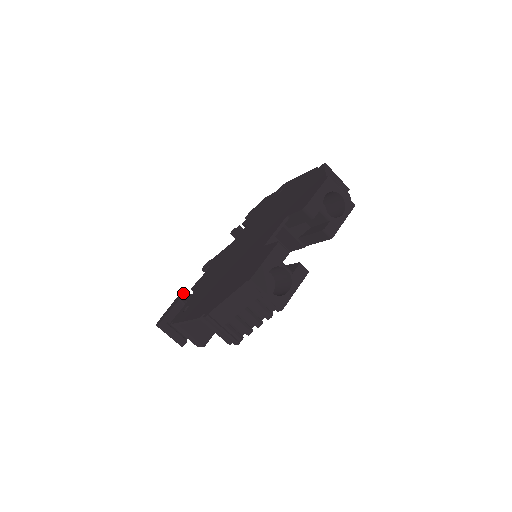
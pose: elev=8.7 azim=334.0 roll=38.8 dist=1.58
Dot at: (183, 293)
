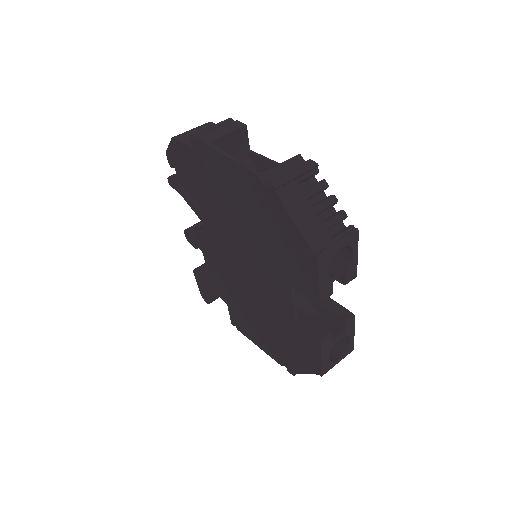
Dot at: (199, 273)
